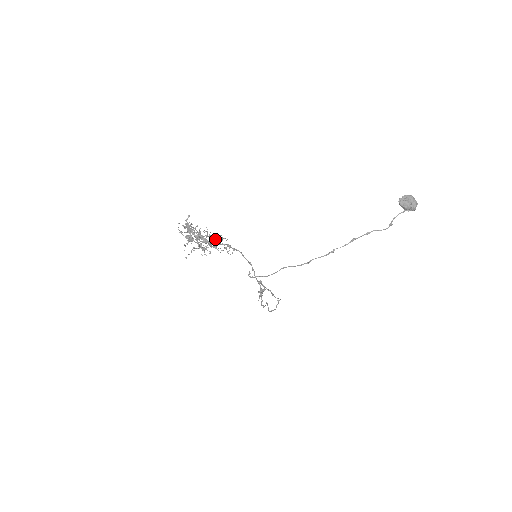
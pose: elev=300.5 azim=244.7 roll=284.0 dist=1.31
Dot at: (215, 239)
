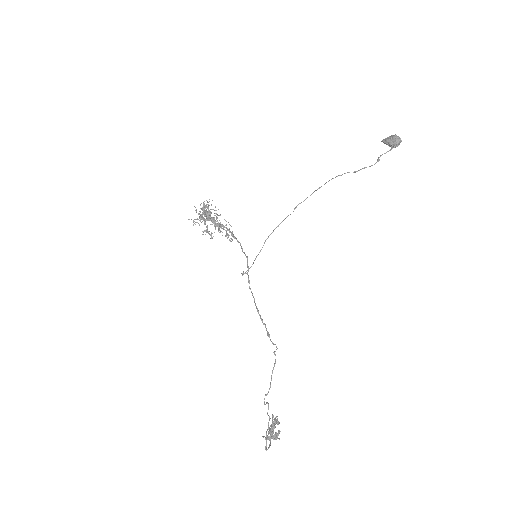
Dot at: (222, 226)
